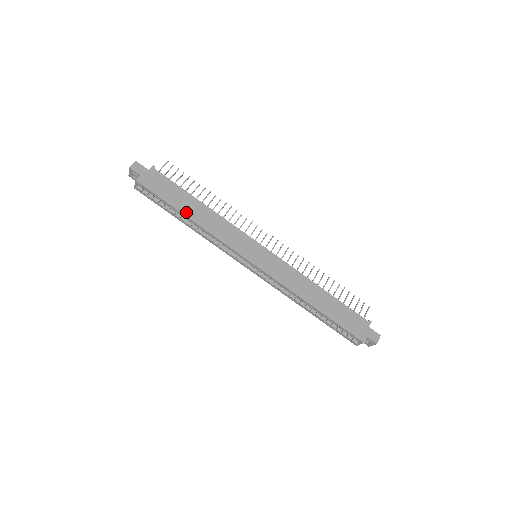
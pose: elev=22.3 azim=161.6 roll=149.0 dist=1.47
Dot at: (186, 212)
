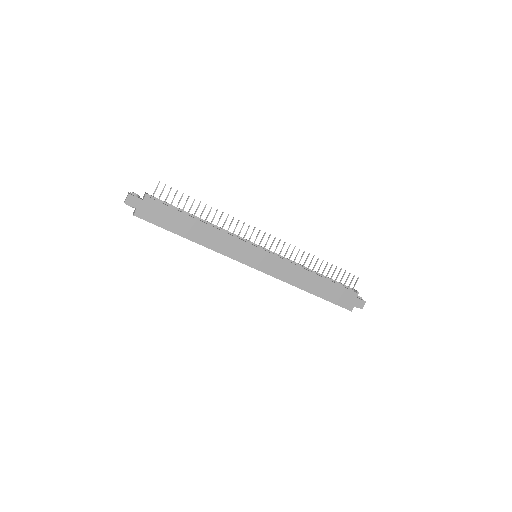
Dot at: (187, 235)
